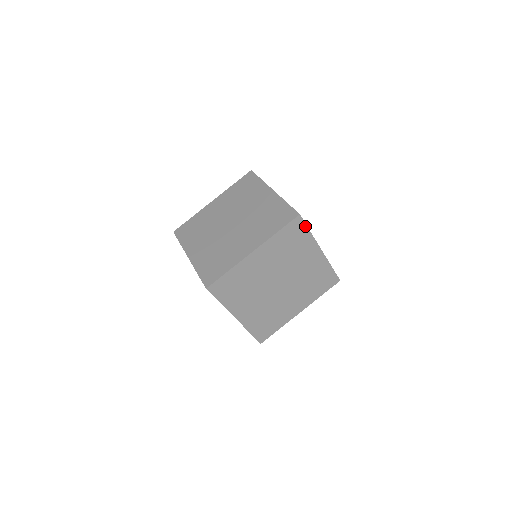
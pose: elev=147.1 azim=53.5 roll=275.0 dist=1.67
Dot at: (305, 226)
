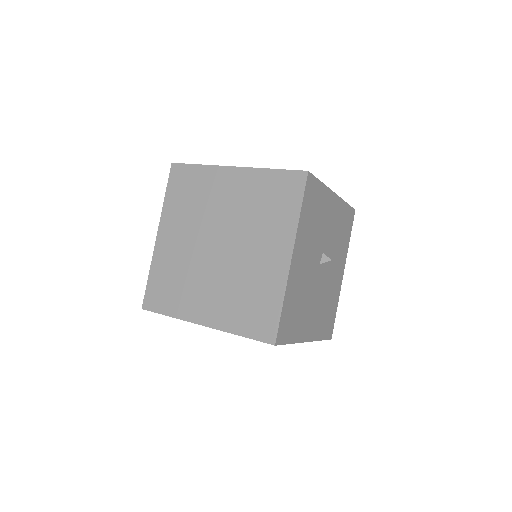
Dot at: (283, 343)
